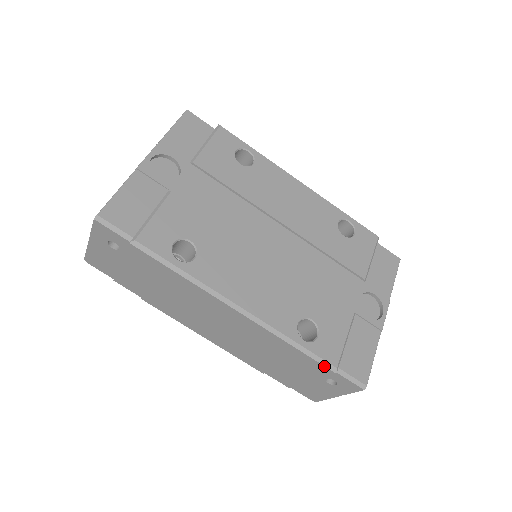
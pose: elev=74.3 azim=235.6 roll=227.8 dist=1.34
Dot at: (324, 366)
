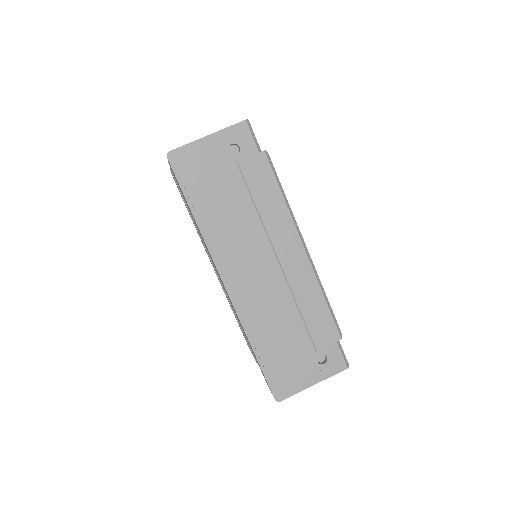
Dot at: (337, 328)
